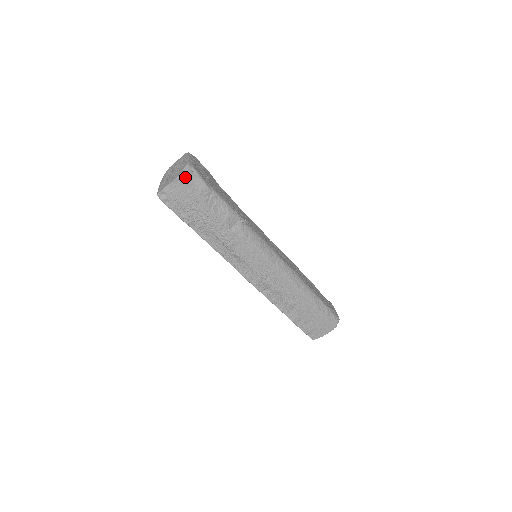
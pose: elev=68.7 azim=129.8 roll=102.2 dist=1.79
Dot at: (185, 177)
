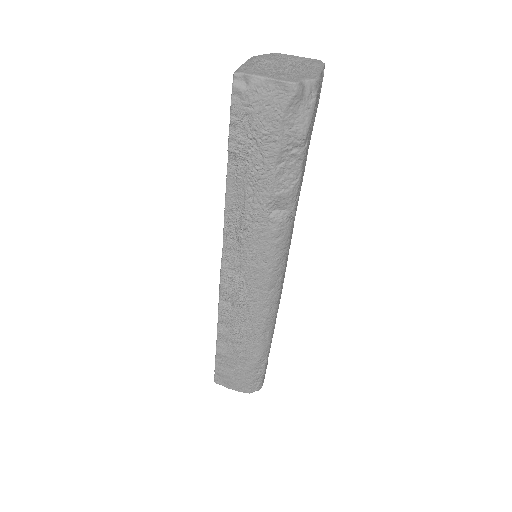
Dot at: (297, 93)
